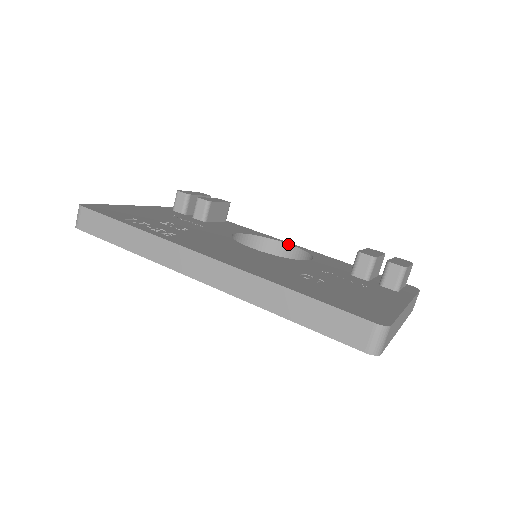
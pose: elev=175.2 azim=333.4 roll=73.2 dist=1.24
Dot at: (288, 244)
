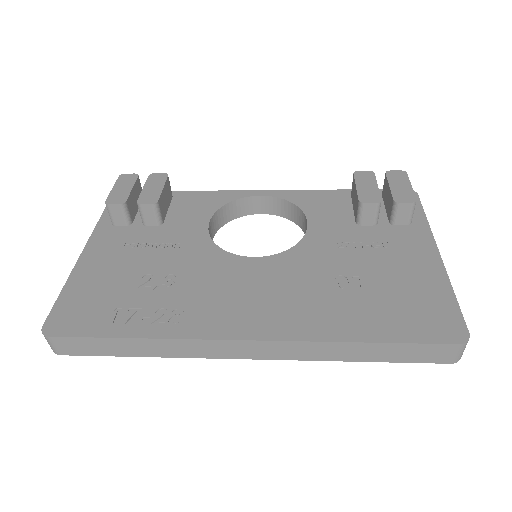
Dot at: (260, 196)
